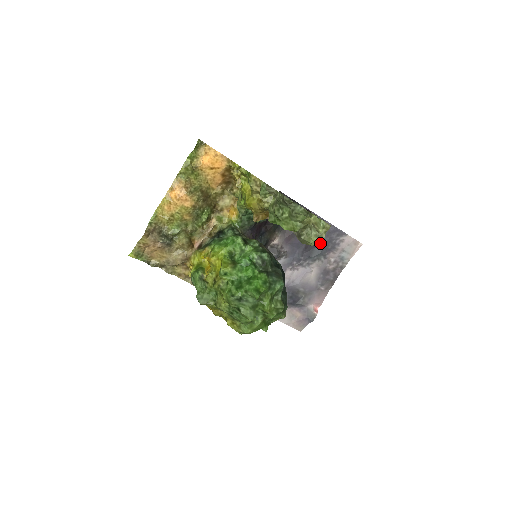
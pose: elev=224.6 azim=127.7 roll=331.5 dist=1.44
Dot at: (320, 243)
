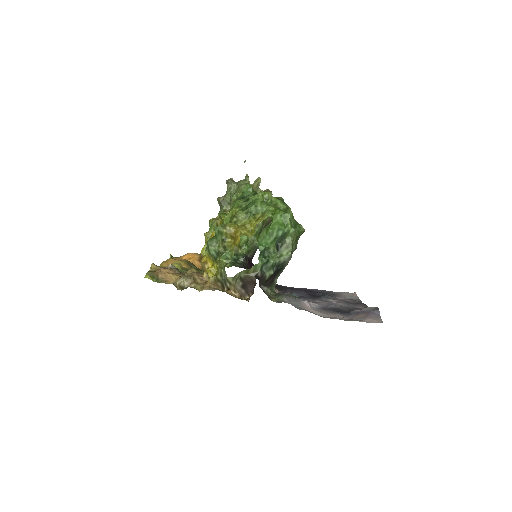
Dot at: (319, 294)
